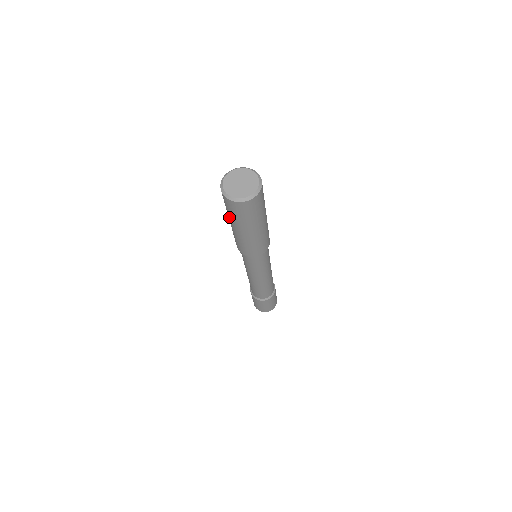
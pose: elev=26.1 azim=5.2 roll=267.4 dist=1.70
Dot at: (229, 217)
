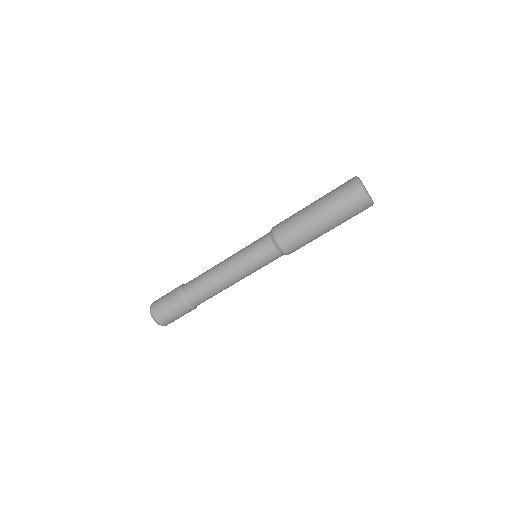
Dot at: (327, 202)
